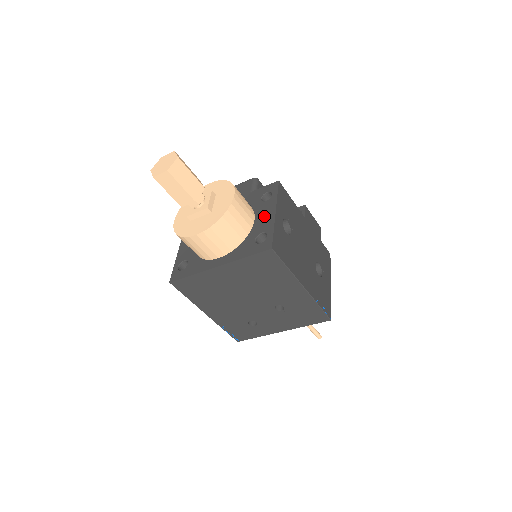
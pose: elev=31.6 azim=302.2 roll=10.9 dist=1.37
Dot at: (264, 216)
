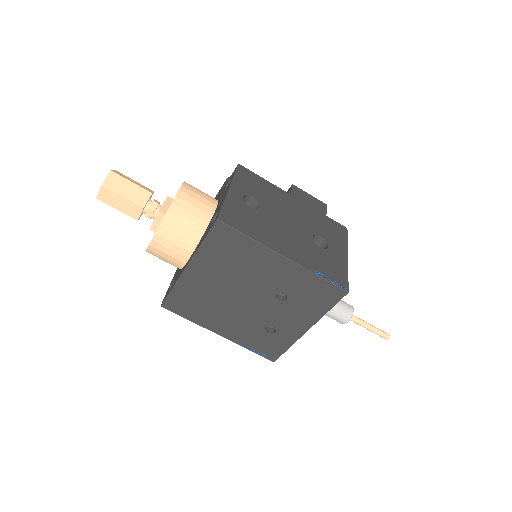
Dot at: (222, 199)
